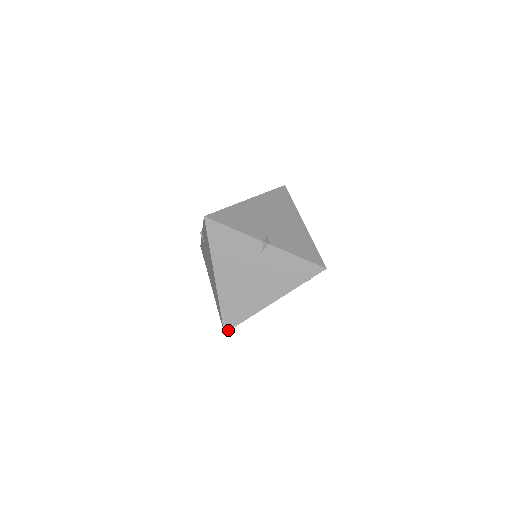
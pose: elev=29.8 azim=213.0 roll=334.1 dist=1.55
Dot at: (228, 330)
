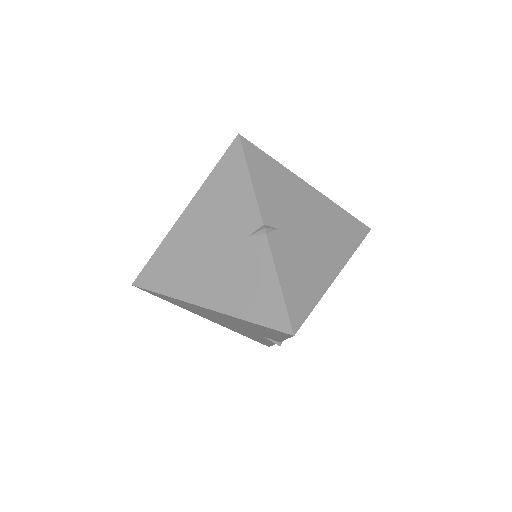
Dot at: (138, 285)
